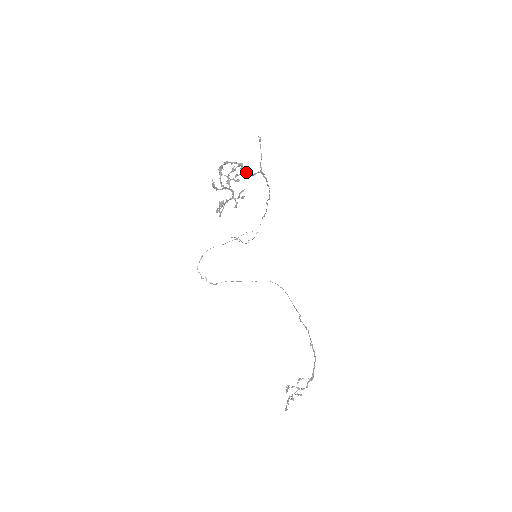
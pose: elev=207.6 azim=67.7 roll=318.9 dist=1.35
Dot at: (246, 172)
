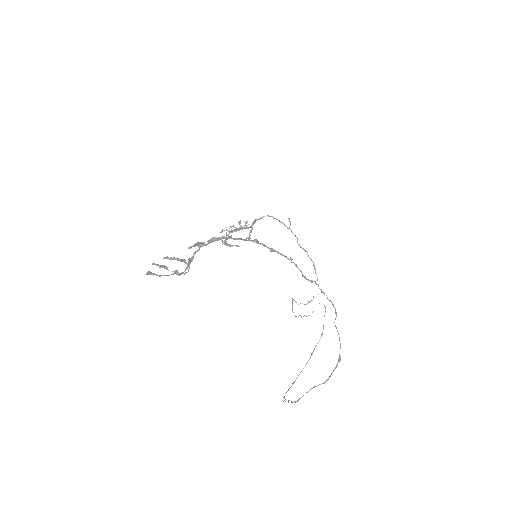
Dot at: (255, 221)
